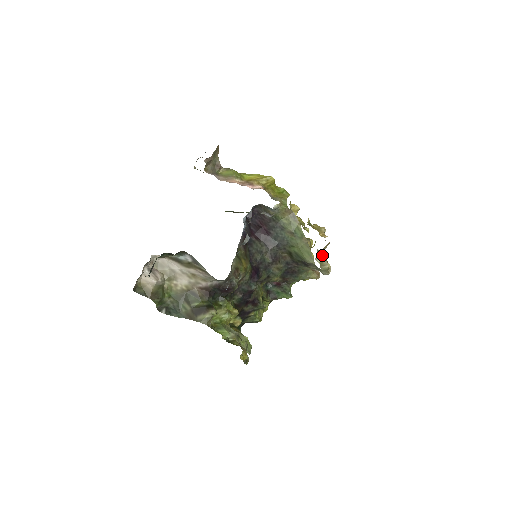
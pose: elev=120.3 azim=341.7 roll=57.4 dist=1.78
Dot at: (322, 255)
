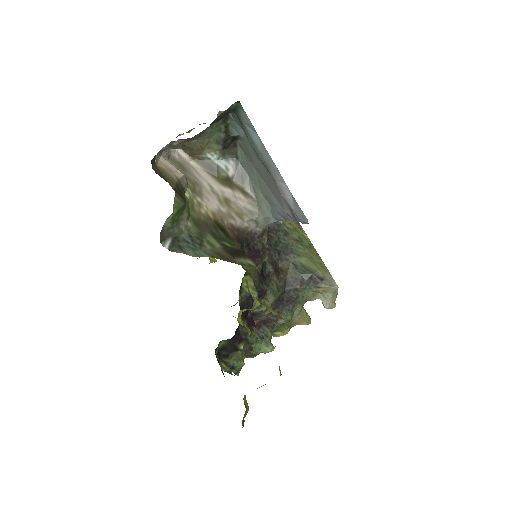
Dot at: occluded
